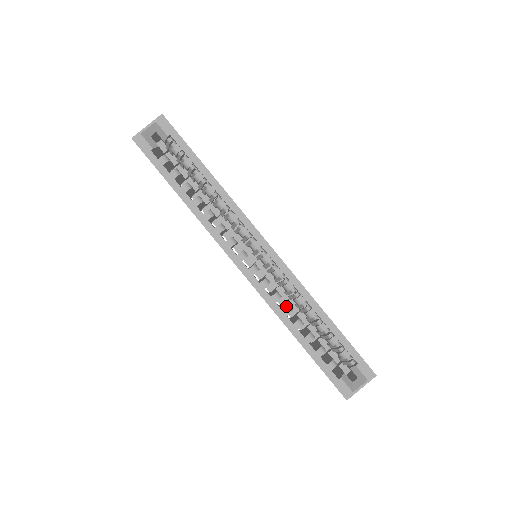
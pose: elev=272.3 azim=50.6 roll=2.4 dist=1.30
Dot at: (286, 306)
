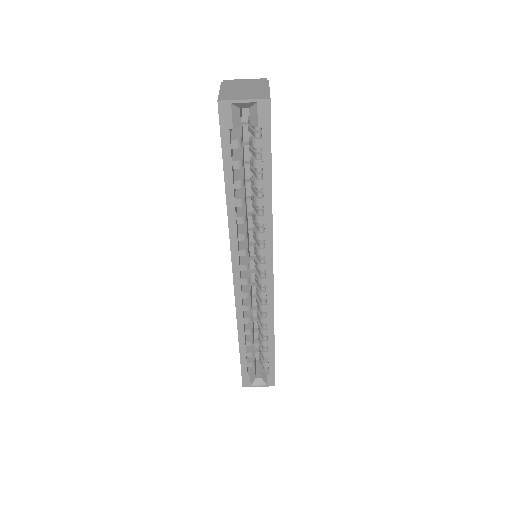
Dot at: (249, 317)
